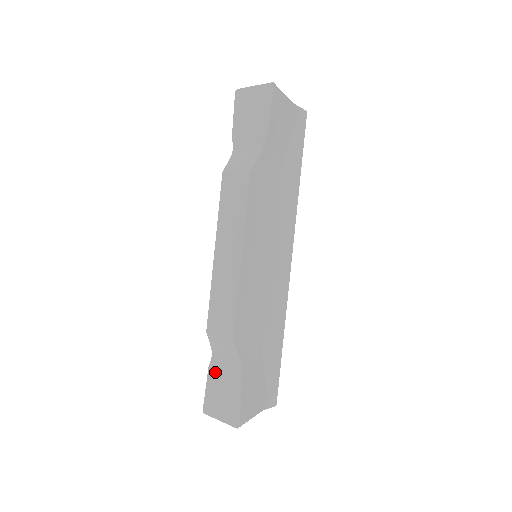
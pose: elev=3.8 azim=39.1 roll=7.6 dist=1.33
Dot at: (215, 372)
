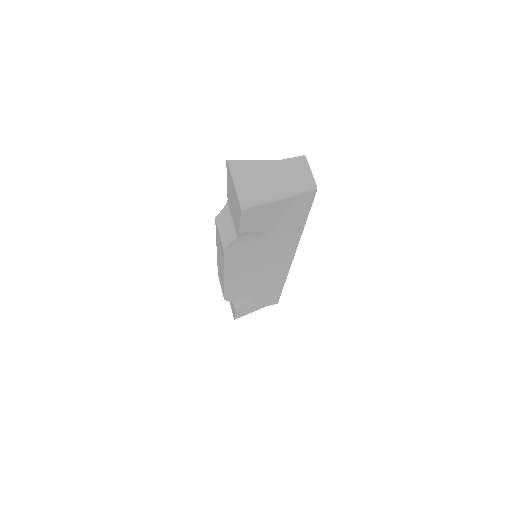
Dot at: occluded
